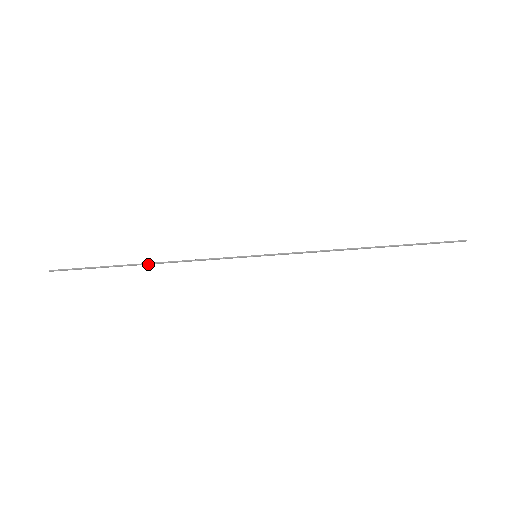
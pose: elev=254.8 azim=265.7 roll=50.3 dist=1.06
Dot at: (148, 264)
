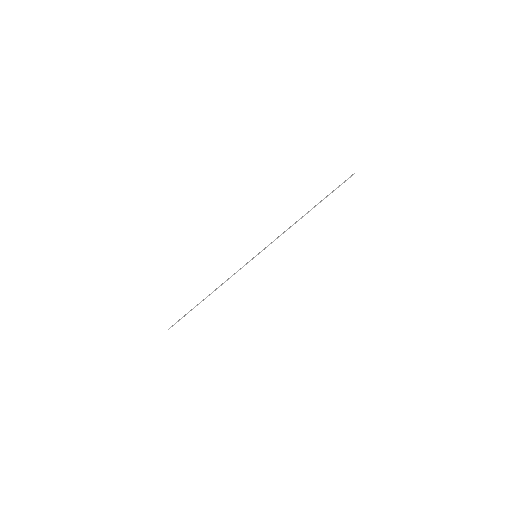
Dot at: (209, 295)
